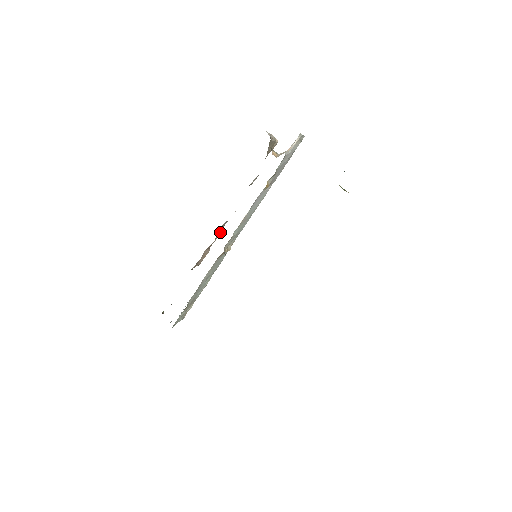
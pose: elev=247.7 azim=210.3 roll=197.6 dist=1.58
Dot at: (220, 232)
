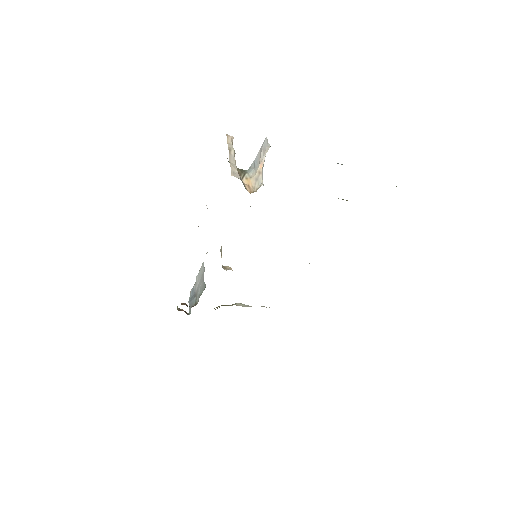
Dot at: occluded
